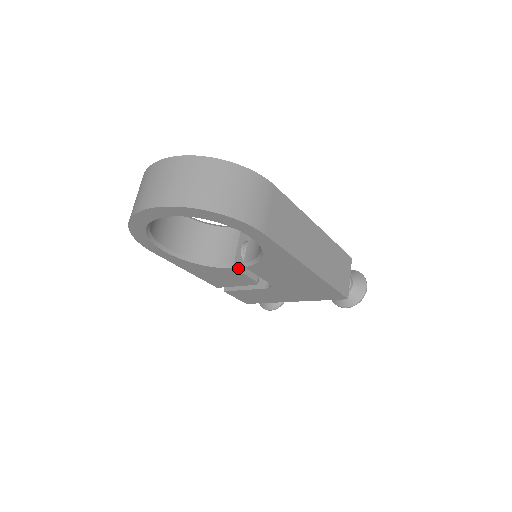
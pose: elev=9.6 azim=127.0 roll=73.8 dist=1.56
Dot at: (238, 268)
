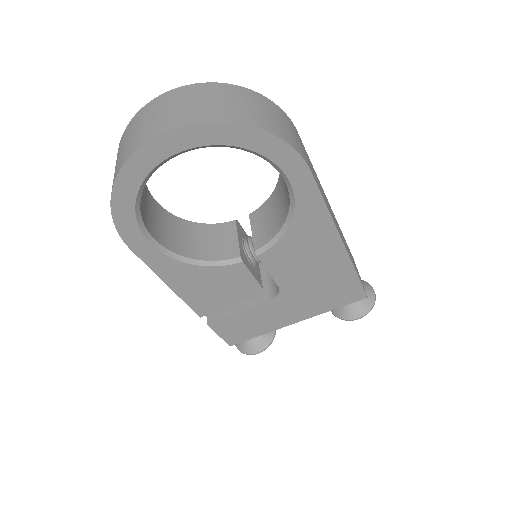
Dot at: (245, 263)
